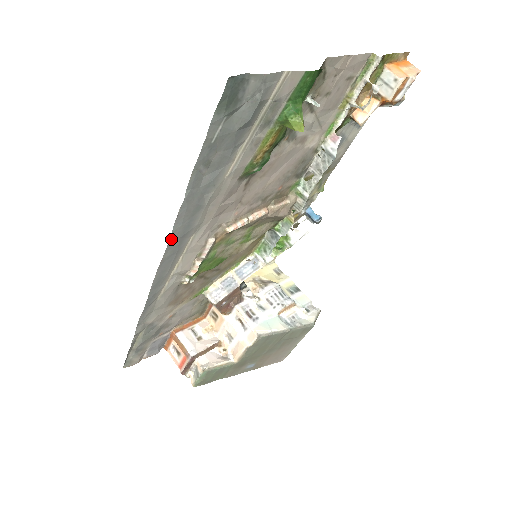
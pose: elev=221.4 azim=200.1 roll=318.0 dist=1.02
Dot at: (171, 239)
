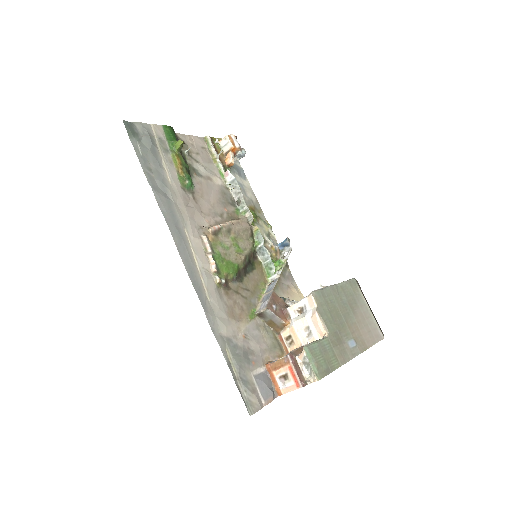
Dot at: (168, 224)
